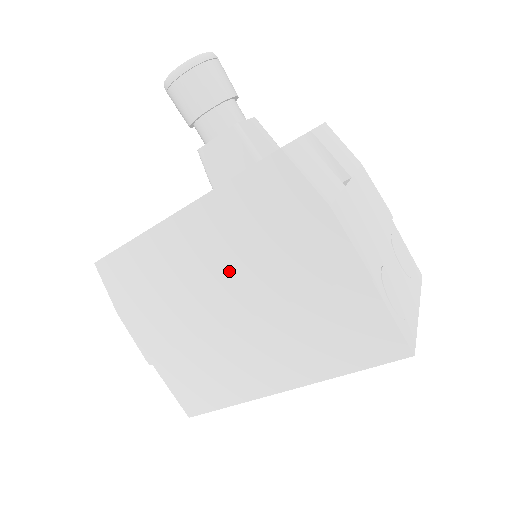
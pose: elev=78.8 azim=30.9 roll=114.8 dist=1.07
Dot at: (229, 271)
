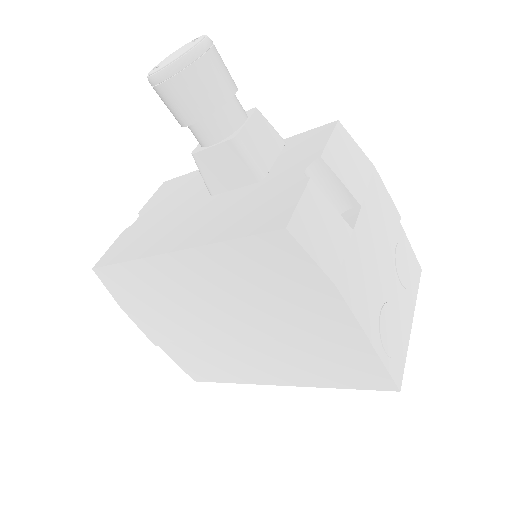
Dot at: (230, 305)
